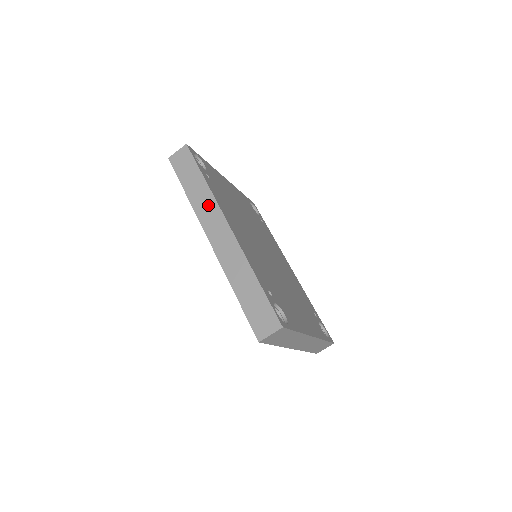
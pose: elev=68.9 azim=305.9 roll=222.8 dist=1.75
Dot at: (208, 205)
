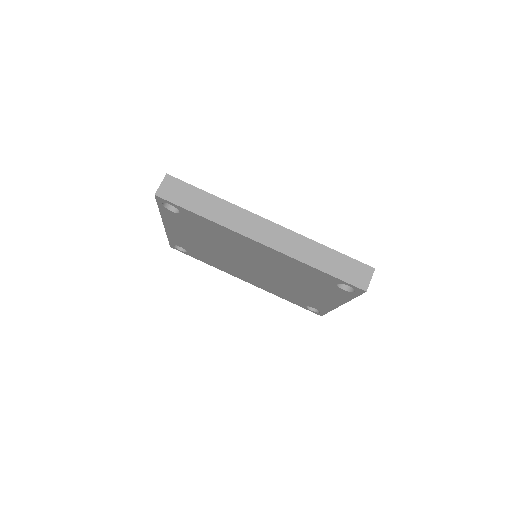
Dot at: (236, 215)
